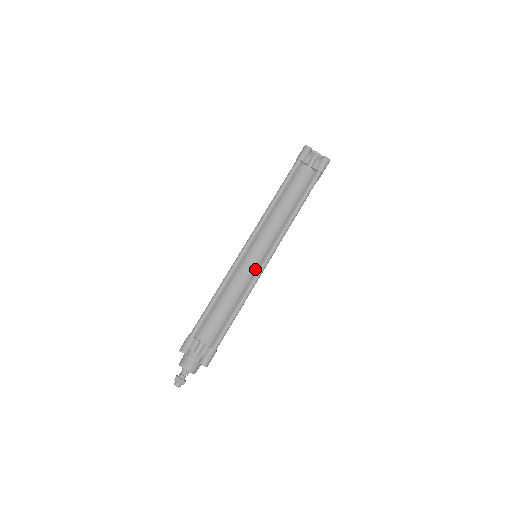
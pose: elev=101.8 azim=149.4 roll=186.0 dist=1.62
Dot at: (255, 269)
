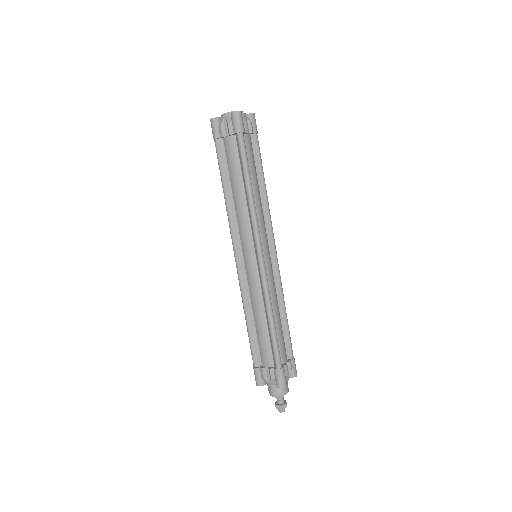
Dot at: (273, 269)
